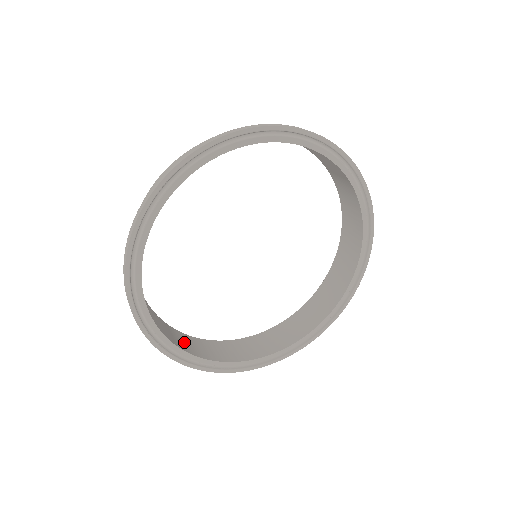
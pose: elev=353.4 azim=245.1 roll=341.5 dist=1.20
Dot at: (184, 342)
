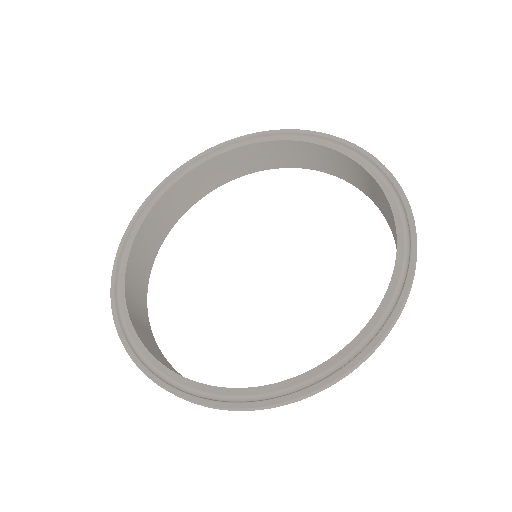
Dot at: (154, 351)
